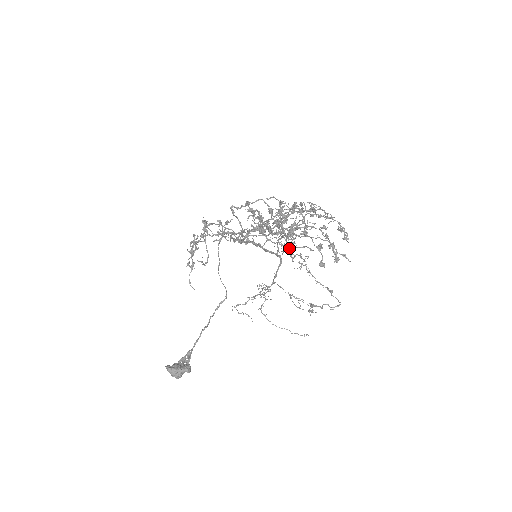
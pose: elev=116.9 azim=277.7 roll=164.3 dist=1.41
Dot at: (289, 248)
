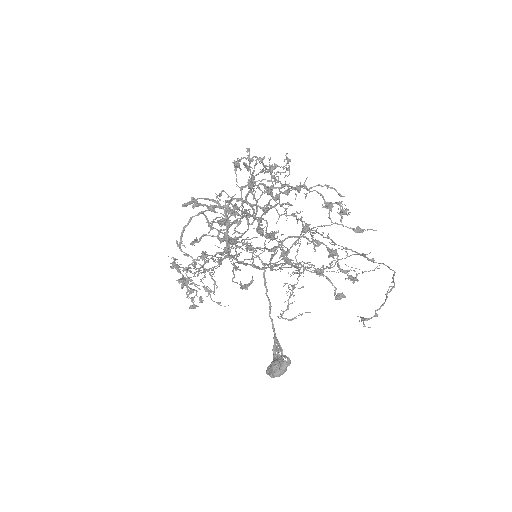
Dot at: occluded
